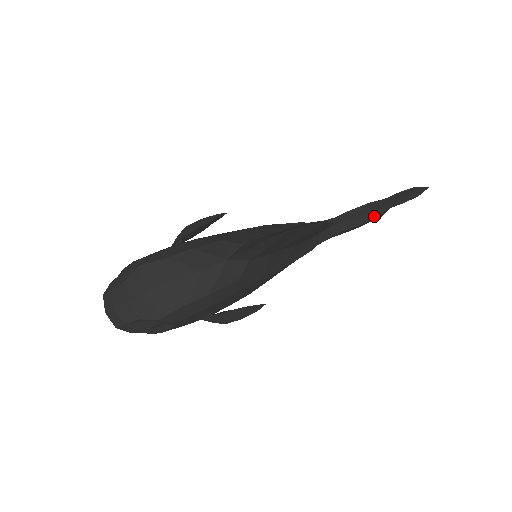
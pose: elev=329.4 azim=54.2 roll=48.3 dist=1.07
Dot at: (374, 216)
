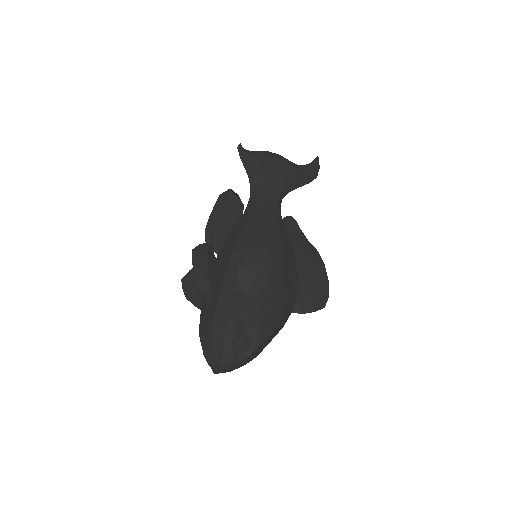
Dot at: occluded
